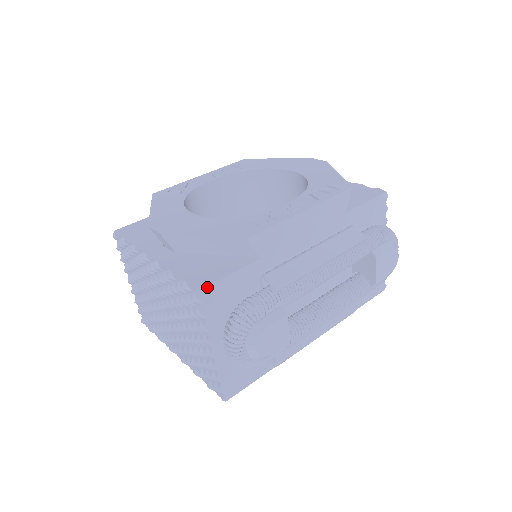
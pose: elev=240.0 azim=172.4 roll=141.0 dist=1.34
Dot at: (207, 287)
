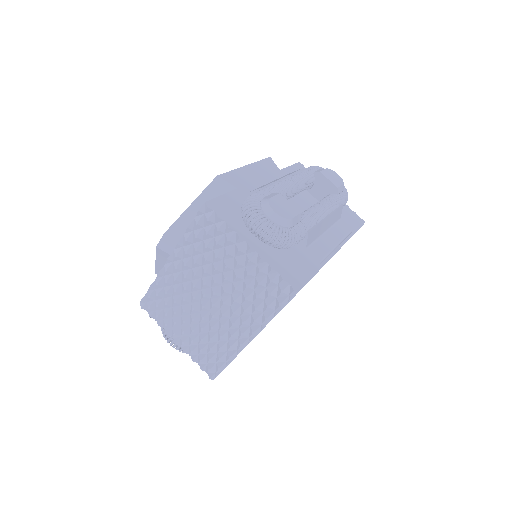
Dot at: (209, 201)
